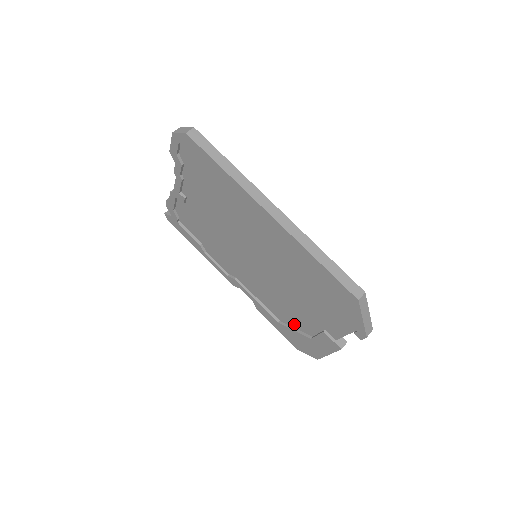
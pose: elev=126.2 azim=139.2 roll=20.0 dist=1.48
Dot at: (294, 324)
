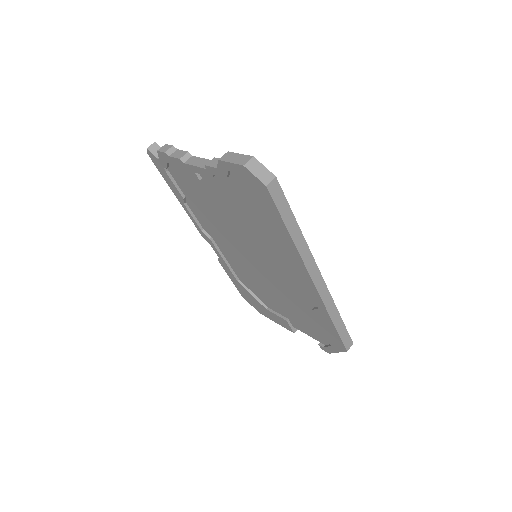
Dot at: (255, 292)
